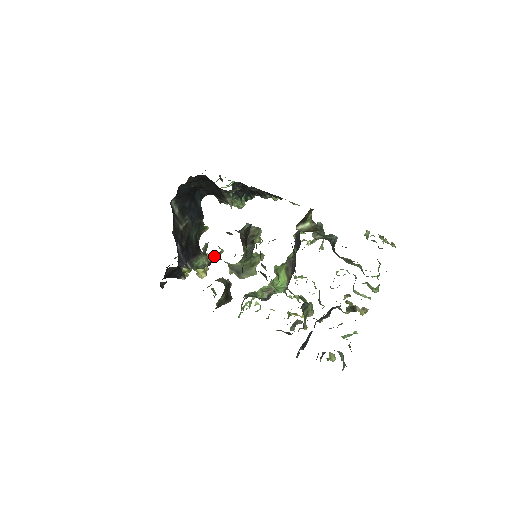
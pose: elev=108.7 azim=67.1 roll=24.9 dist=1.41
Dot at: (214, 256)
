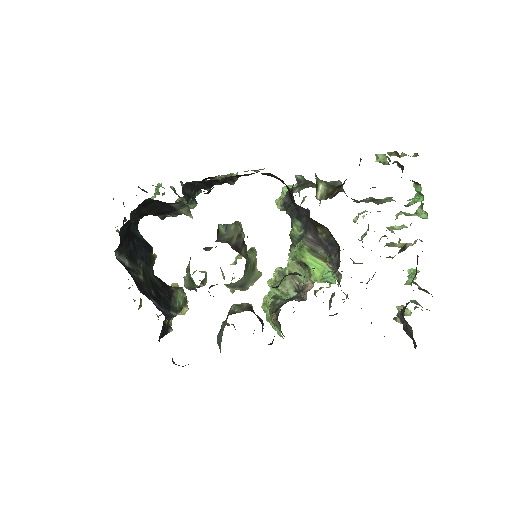
Dot at: (202, 285)
